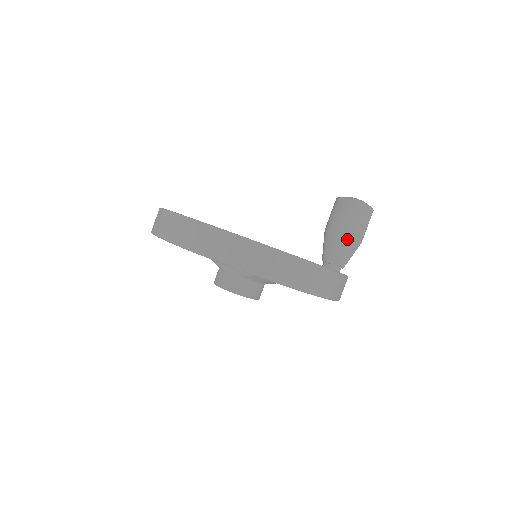
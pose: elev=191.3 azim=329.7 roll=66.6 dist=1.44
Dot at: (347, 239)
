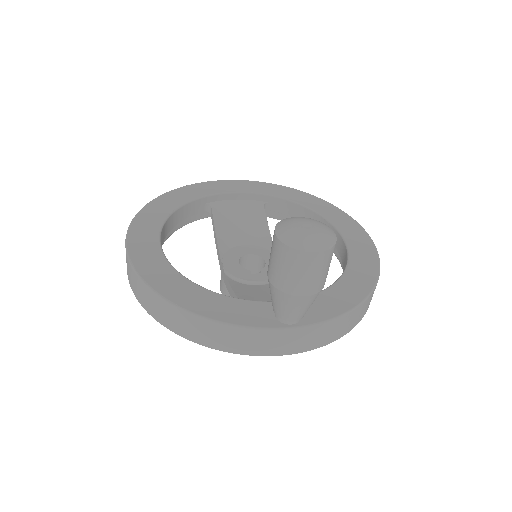
Dot at: (279, 292)
